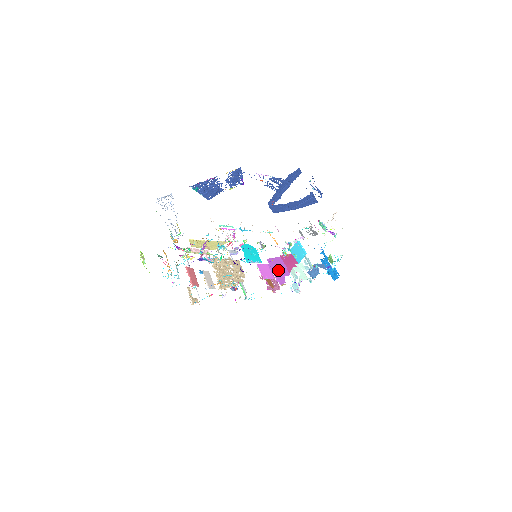
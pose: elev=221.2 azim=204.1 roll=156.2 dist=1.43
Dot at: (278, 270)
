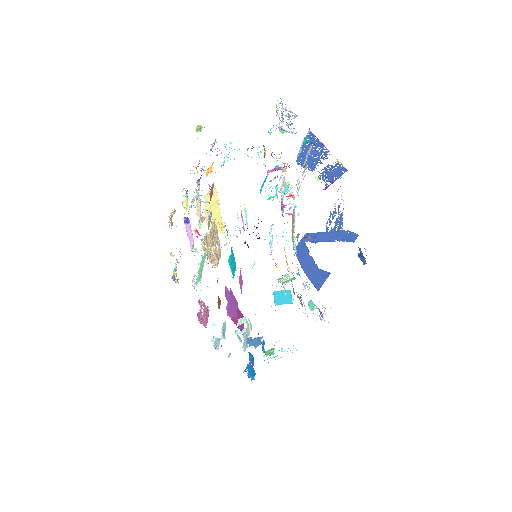
Dot at: (232, 304)
